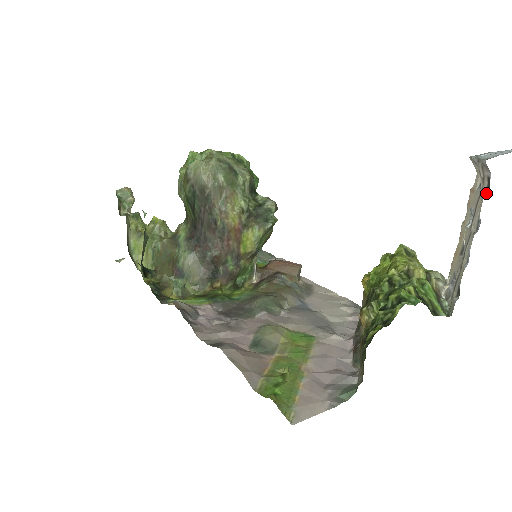
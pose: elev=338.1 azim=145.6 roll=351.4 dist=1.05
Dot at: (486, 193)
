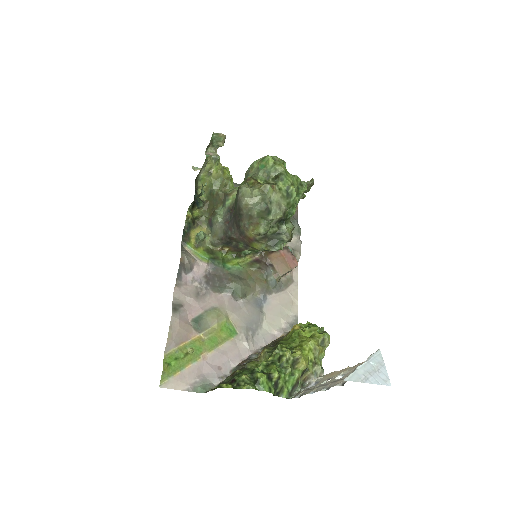
Dot at: (339, 385)
